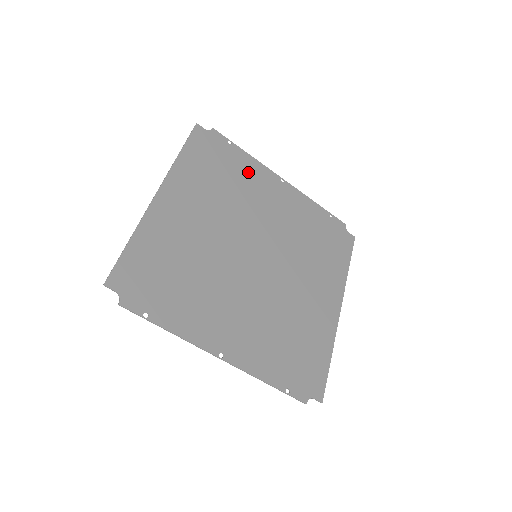
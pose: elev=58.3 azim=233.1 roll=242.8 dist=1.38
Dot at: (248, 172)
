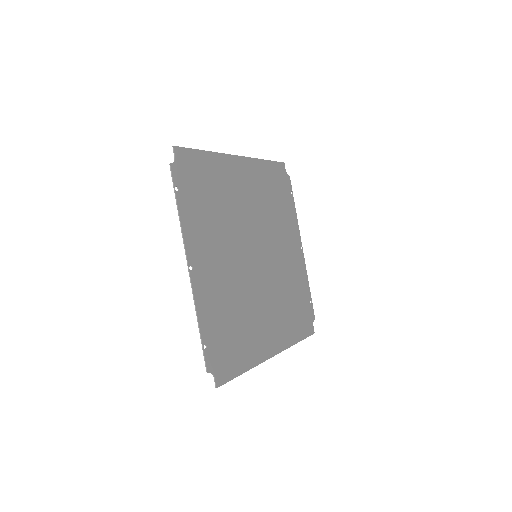
Dot at: (288, 217)
